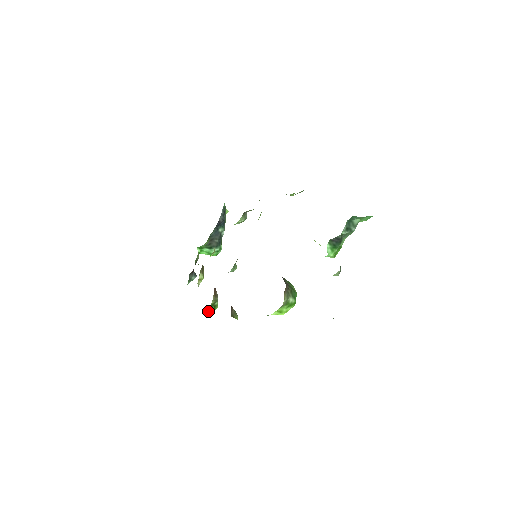
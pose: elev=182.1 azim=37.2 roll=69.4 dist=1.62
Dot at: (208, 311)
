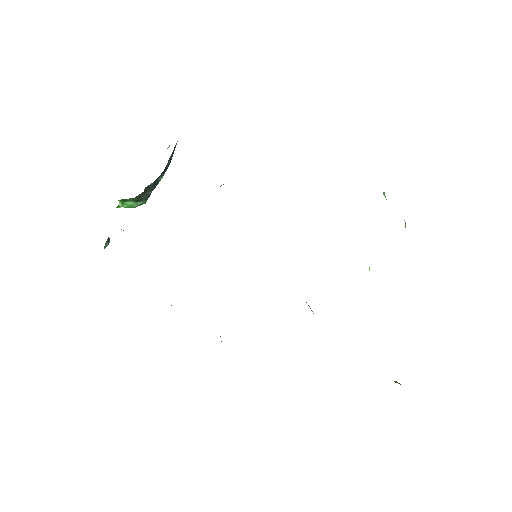
Dot at: occluded
